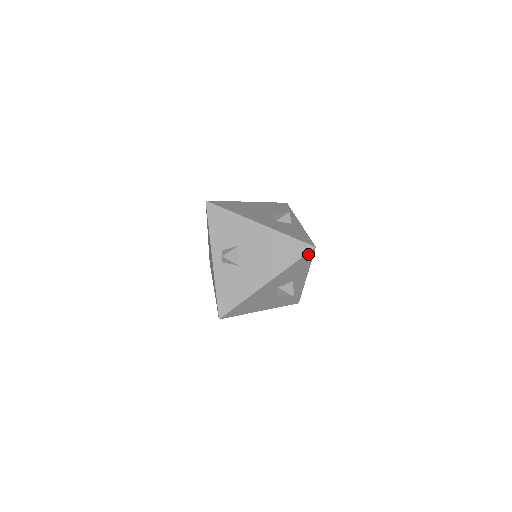
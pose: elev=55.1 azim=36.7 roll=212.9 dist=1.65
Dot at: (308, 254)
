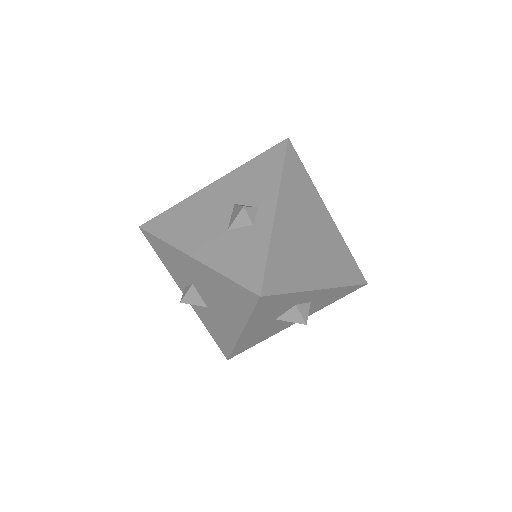
Dot at: (262, 301)
